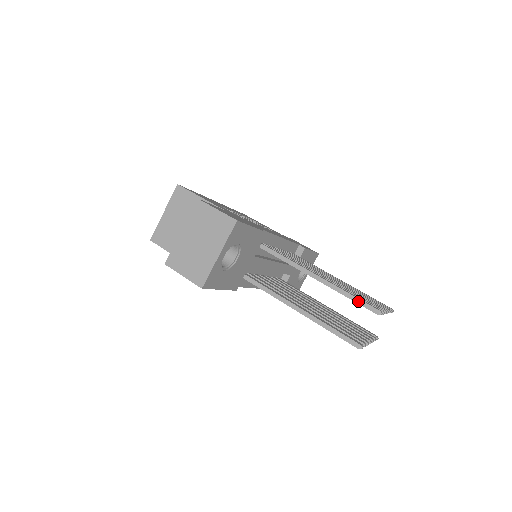
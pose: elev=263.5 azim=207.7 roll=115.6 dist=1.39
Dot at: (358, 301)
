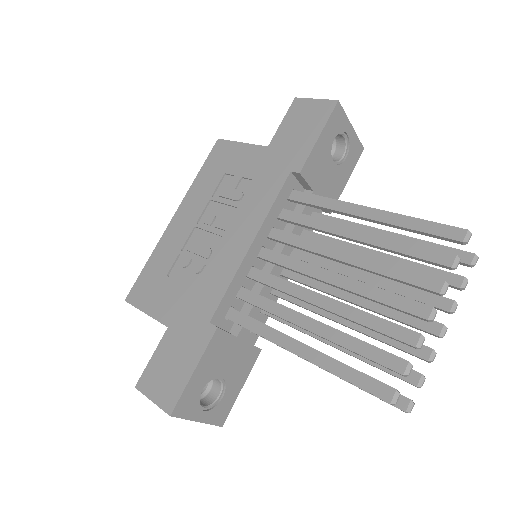
Dot at: occluded
